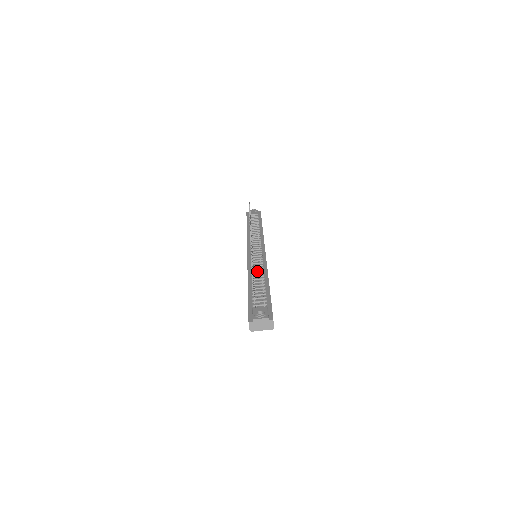
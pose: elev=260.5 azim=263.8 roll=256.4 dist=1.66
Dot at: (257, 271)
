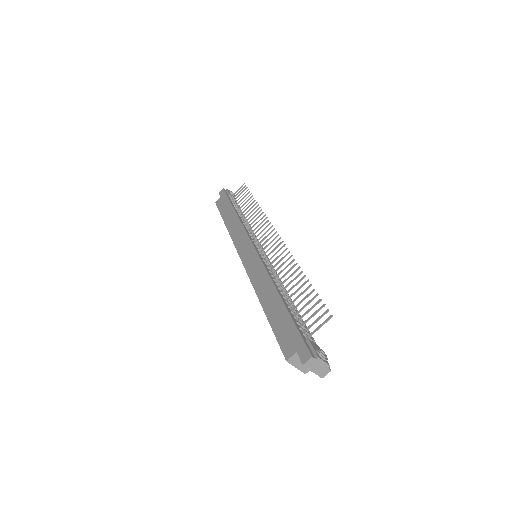
Dot at: (279, 283)
